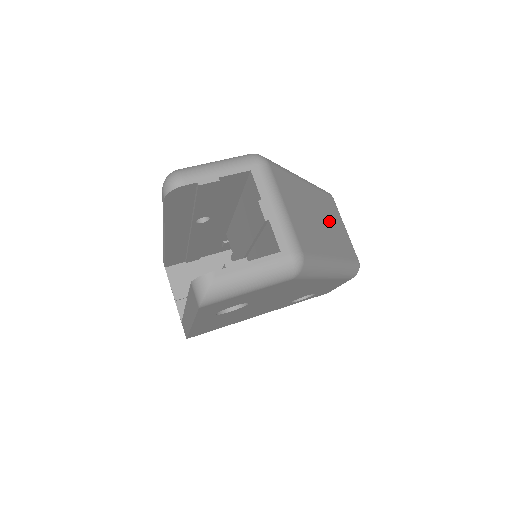
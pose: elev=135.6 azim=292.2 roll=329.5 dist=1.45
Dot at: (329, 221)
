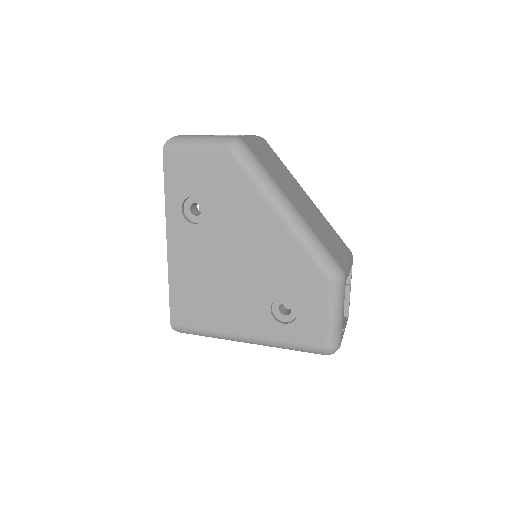
Dot at: (317, 220)
